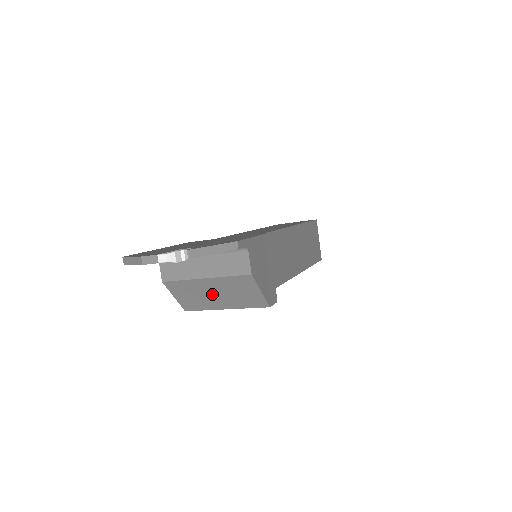
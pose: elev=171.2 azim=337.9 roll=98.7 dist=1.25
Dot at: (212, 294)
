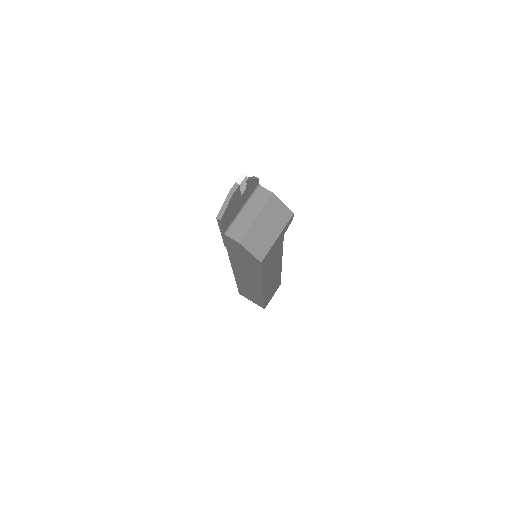
Dot at: (265, 229)
